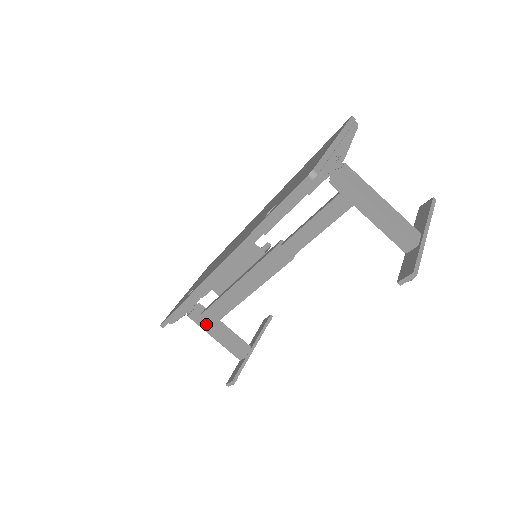
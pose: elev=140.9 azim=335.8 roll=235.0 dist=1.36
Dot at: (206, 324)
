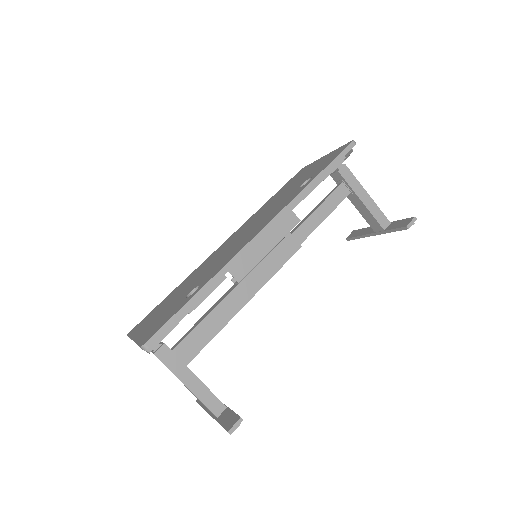
Dot at: (181, 361)
